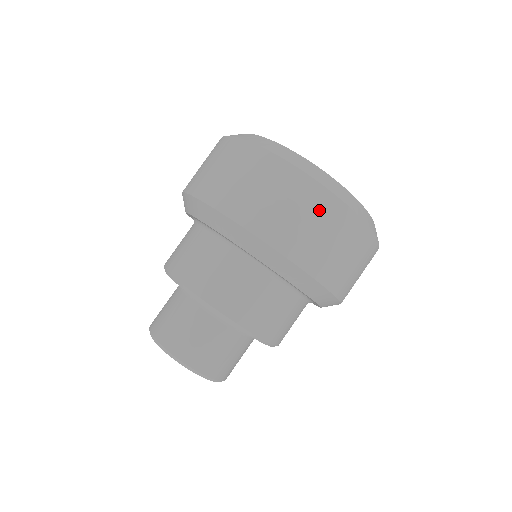
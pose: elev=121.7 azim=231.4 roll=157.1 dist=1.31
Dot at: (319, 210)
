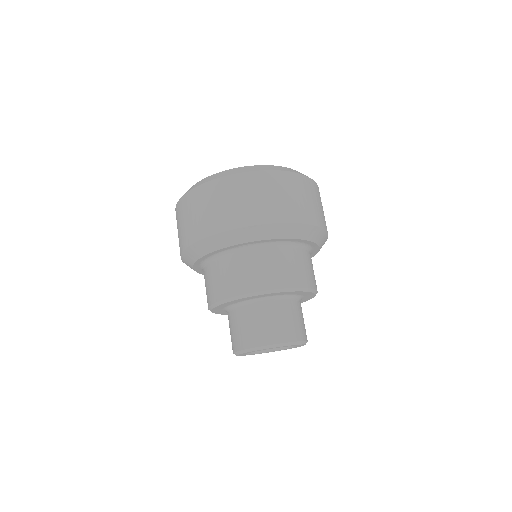
Dot at: (304, 188)
